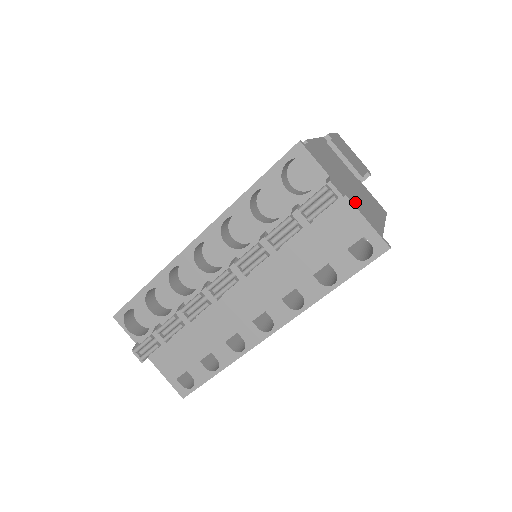
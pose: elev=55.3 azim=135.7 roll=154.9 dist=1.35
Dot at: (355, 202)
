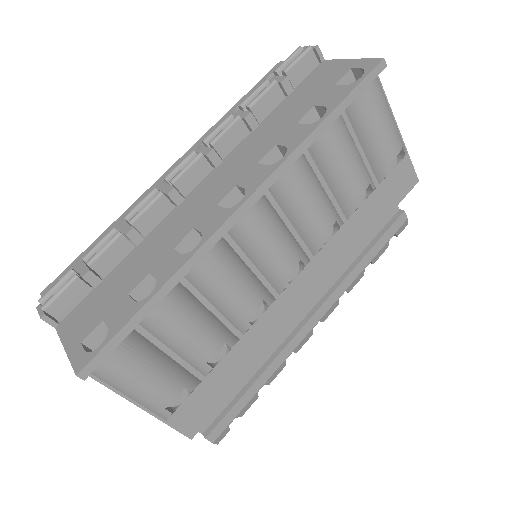
Dot at: occluded
